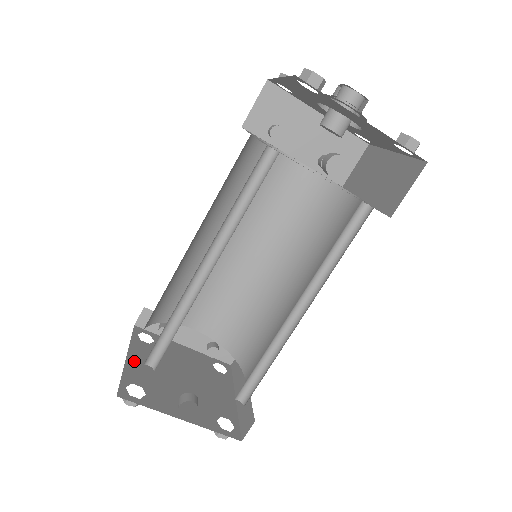
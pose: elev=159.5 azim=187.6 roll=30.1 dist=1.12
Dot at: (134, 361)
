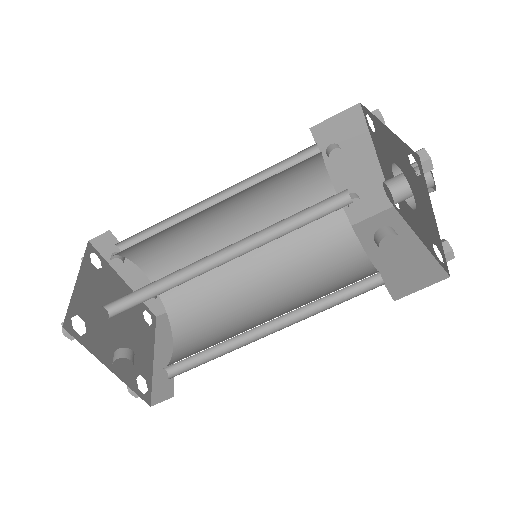
Dot at: (82, 287)
